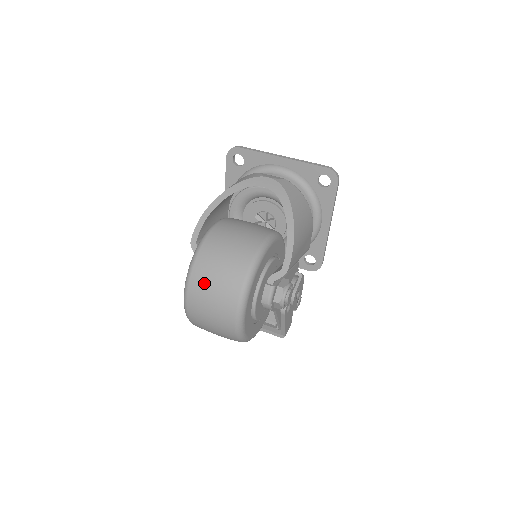
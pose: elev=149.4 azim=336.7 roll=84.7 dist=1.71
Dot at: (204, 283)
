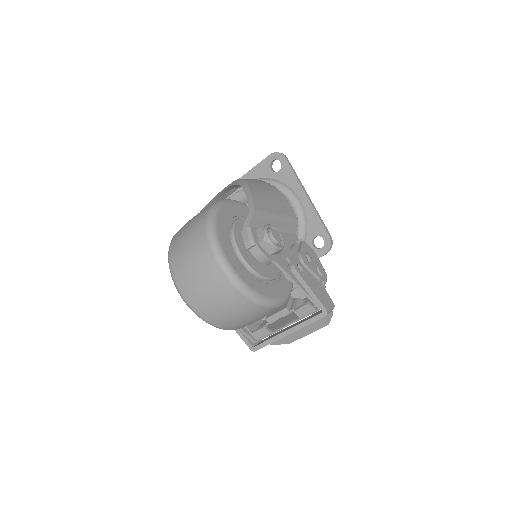
Dot at: (179, 252)
